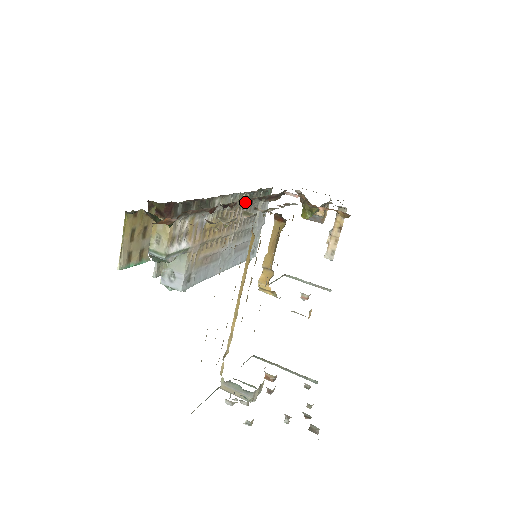
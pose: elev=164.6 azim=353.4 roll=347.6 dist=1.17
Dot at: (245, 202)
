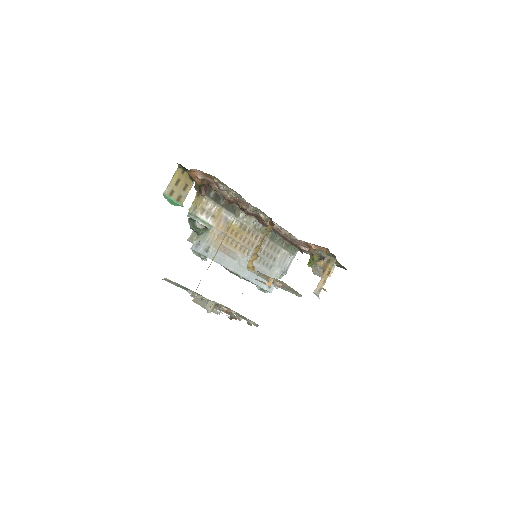
Dot at: (259, 221)
